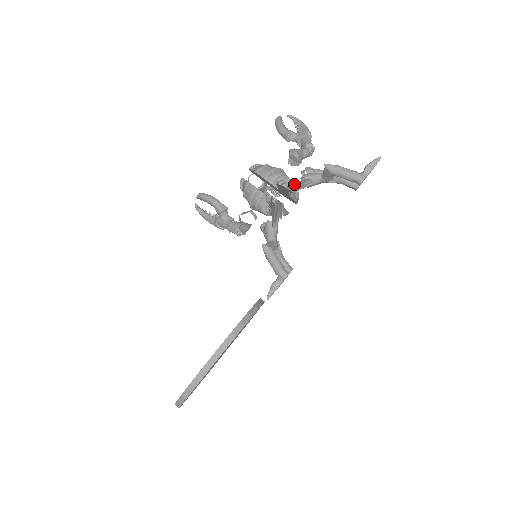
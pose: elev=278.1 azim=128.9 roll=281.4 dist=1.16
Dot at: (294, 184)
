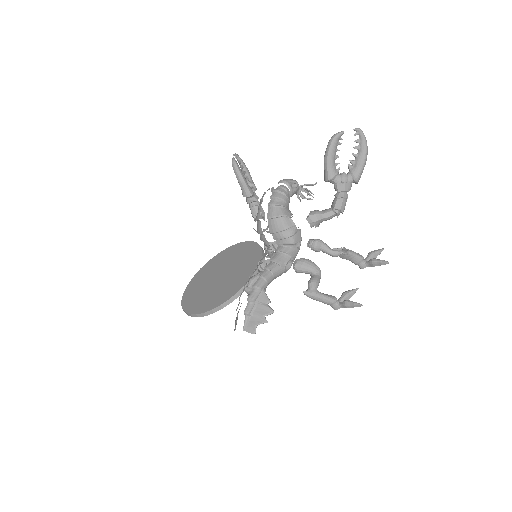
Dot at: (255, 314)
